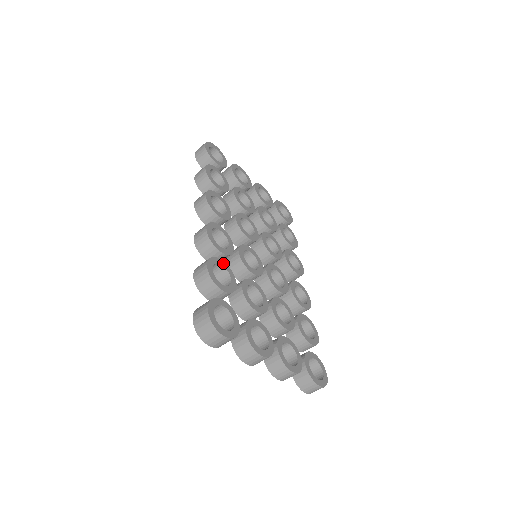
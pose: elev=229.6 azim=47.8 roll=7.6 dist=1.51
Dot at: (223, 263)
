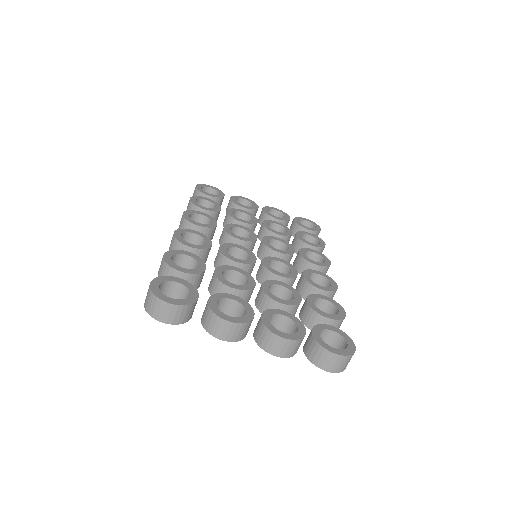
Dot at: (190, 254)
